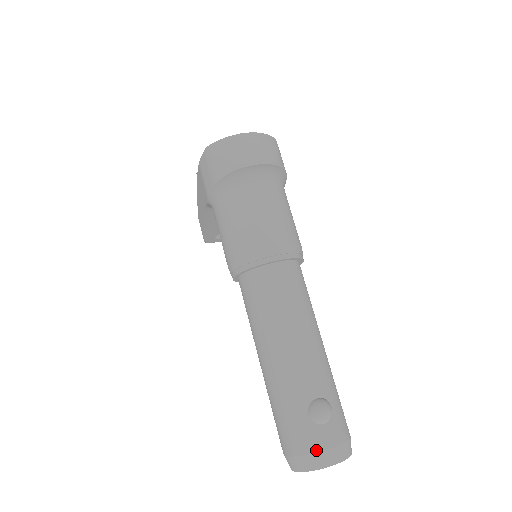
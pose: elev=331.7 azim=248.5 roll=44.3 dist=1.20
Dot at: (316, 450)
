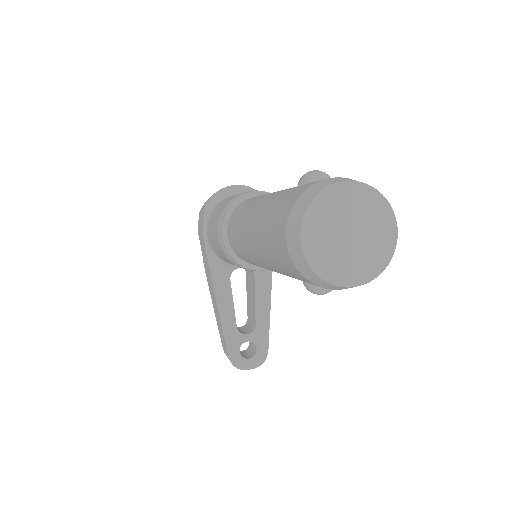
Dot at: (314, 183)
